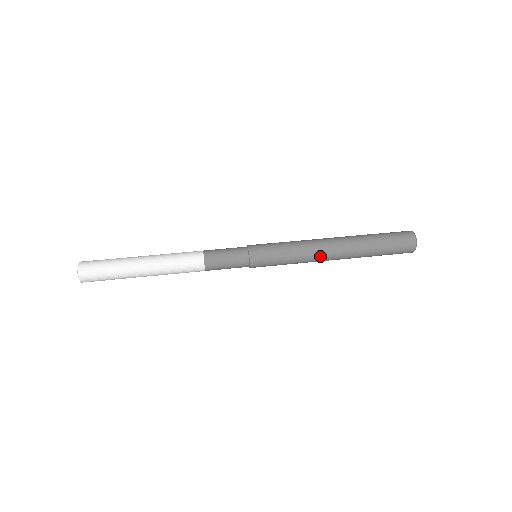
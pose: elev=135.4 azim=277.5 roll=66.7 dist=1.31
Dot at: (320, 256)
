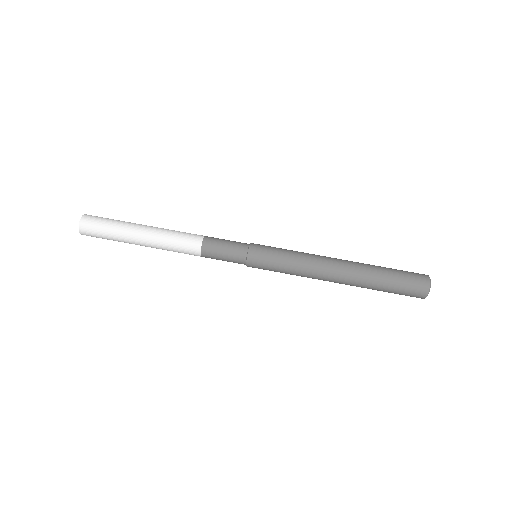
Dot at: (319, 279)
